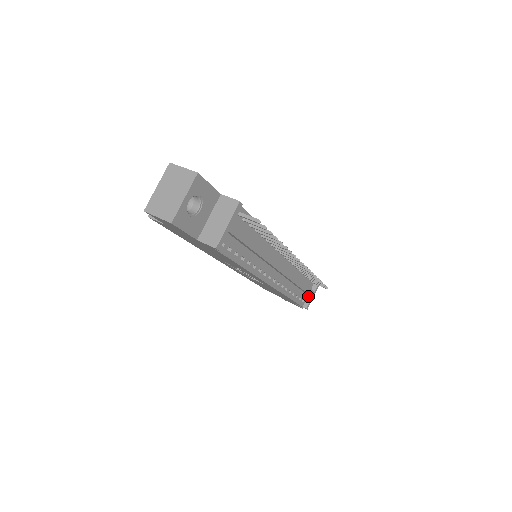
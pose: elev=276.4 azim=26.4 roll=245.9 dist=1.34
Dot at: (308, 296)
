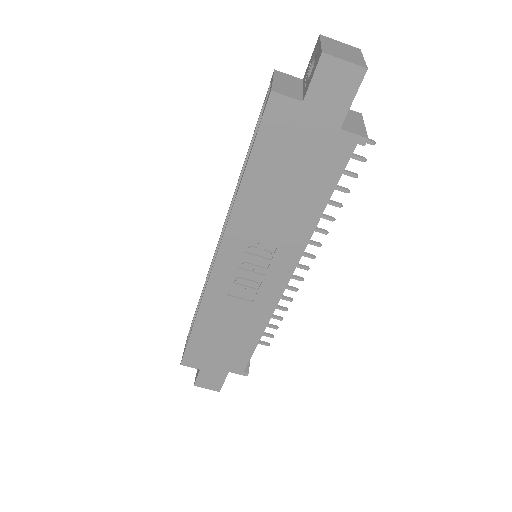
Dot at: occluded
